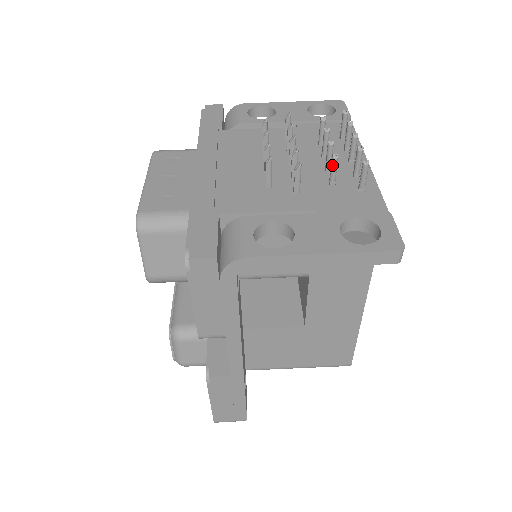
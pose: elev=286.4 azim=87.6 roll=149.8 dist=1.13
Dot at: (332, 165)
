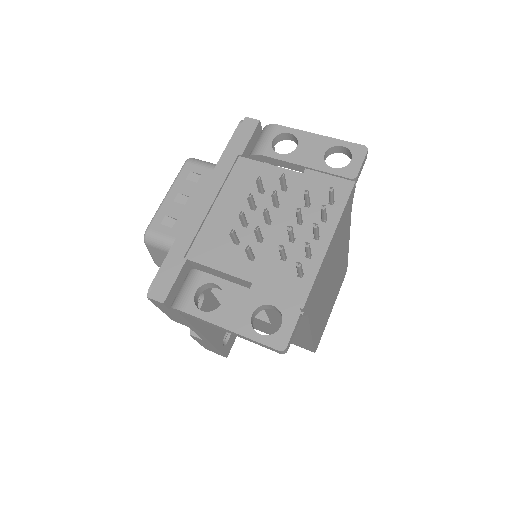
Dot at: (279, 251)
